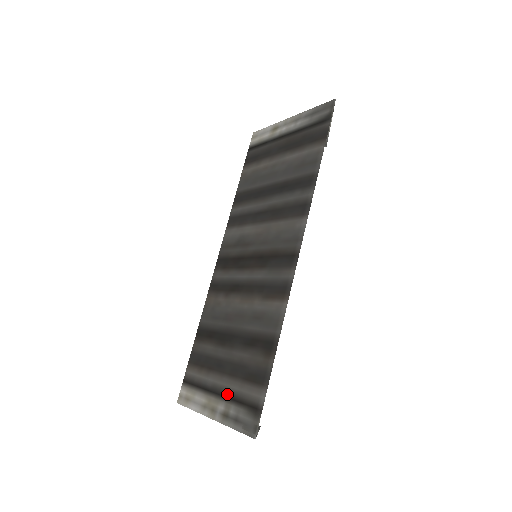
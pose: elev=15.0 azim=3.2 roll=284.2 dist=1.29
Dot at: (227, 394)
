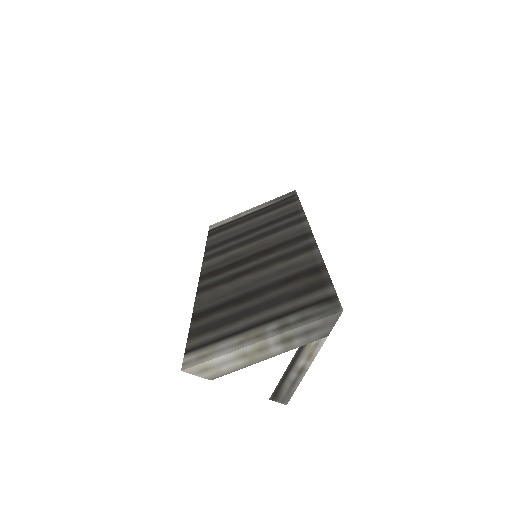
Dot at: (276, 316)
